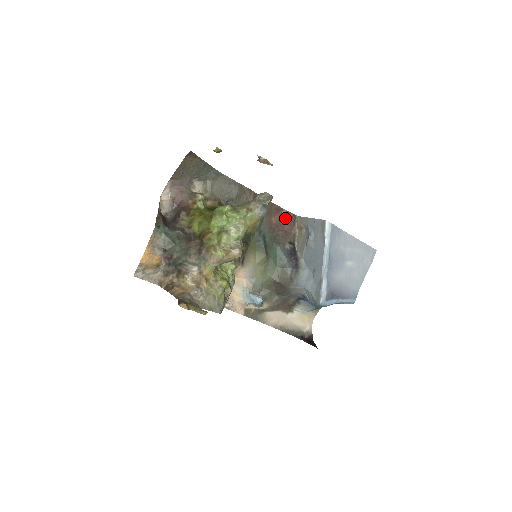
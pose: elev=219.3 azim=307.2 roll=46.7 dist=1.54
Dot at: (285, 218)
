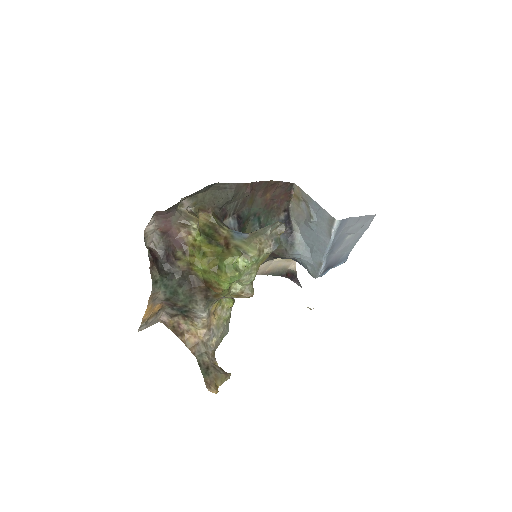
Dot at: (281, 189)
